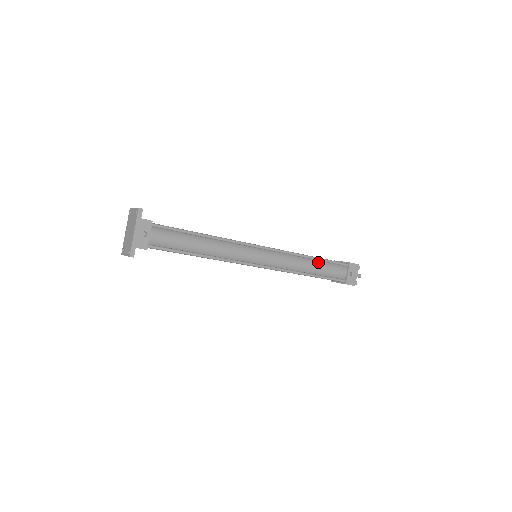
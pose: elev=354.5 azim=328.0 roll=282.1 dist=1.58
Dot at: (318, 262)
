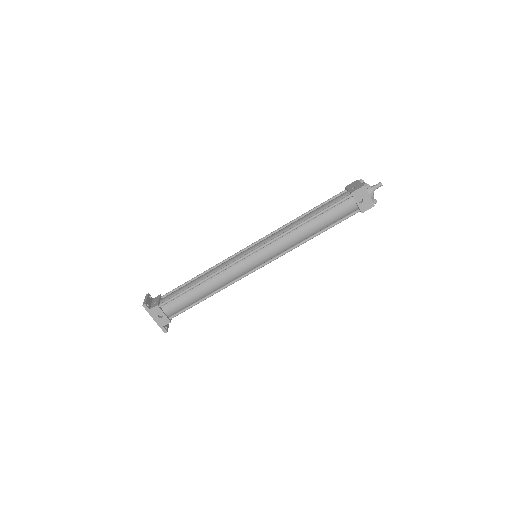
Dot at: (316, 219)
